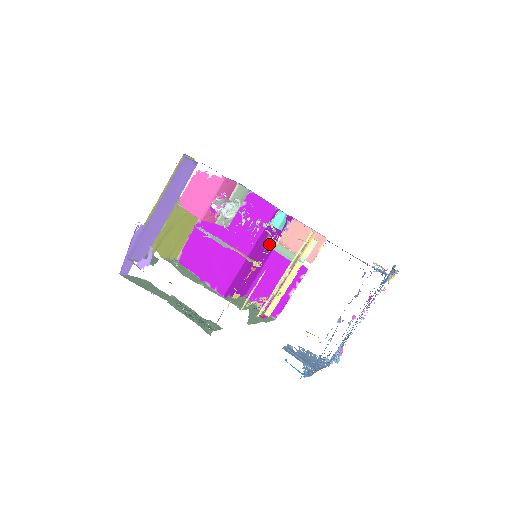
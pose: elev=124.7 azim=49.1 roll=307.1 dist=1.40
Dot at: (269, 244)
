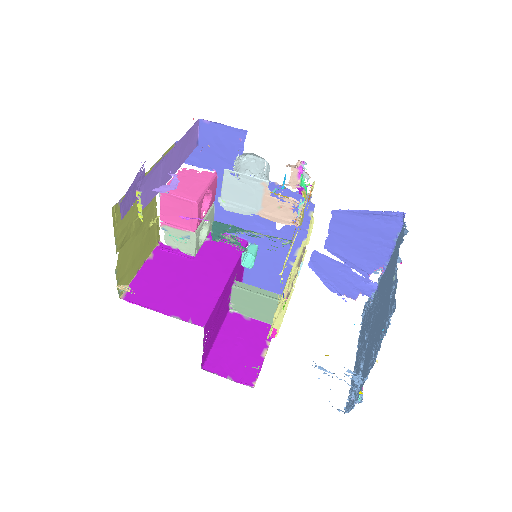
Dot at: (237, 286)
